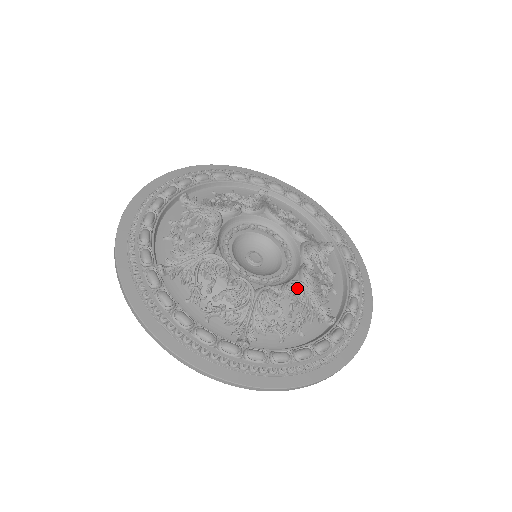
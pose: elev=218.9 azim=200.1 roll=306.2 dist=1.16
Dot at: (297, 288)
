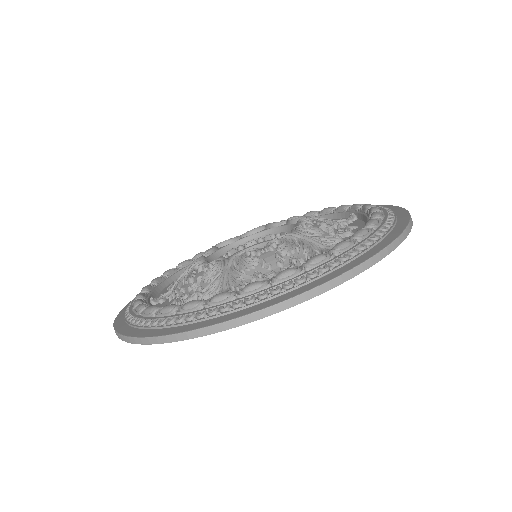
Dot at: (307, 219)
